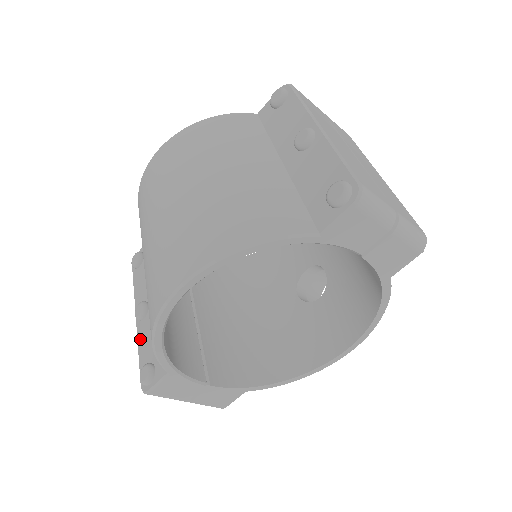
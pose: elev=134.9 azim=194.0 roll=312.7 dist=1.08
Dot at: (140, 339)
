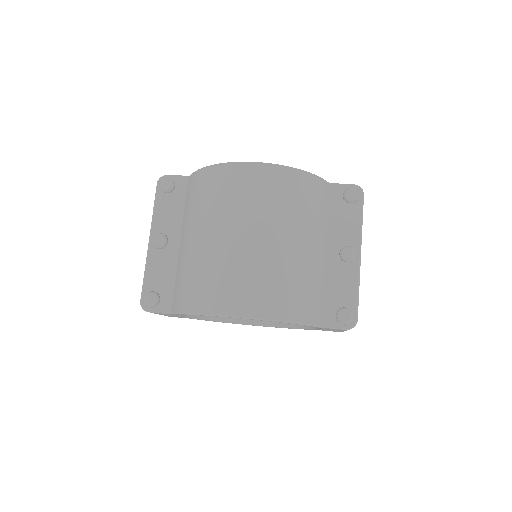
Dot at: (150, 263)
